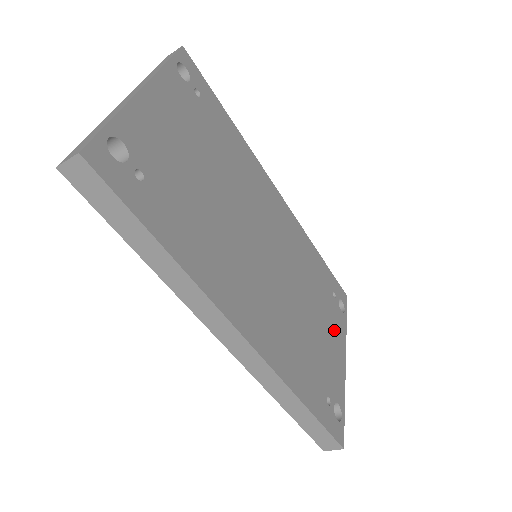
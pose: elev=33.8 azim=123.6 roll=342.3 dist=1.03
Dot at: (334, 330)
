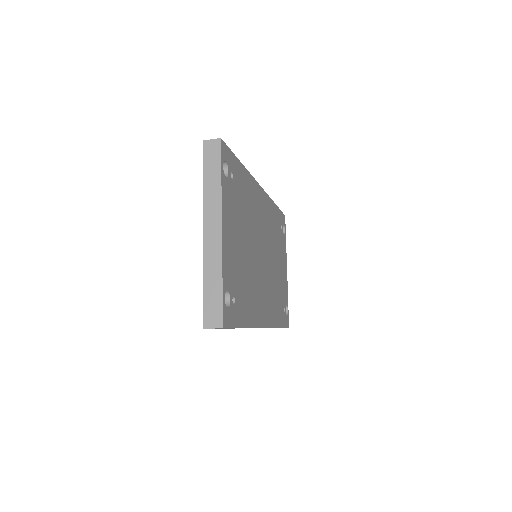
Dot at: (283, 257)
